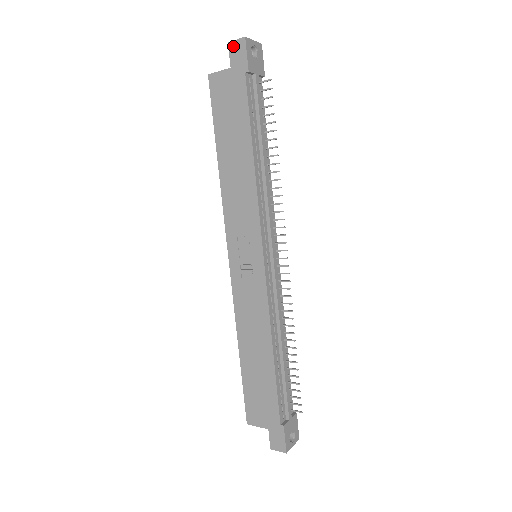
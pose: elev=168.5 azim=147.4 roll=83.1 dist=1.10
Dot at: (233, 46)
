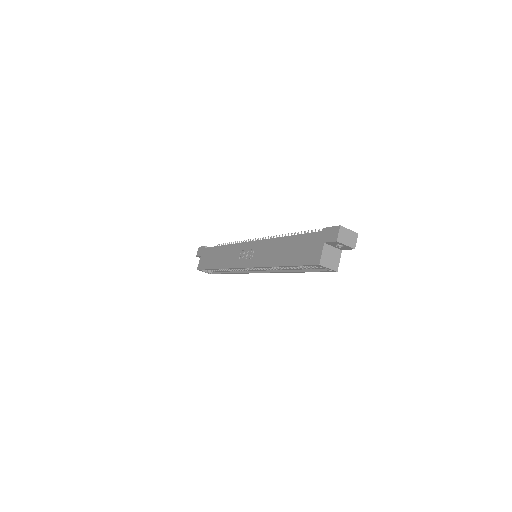
Dot at: (198, 254)
